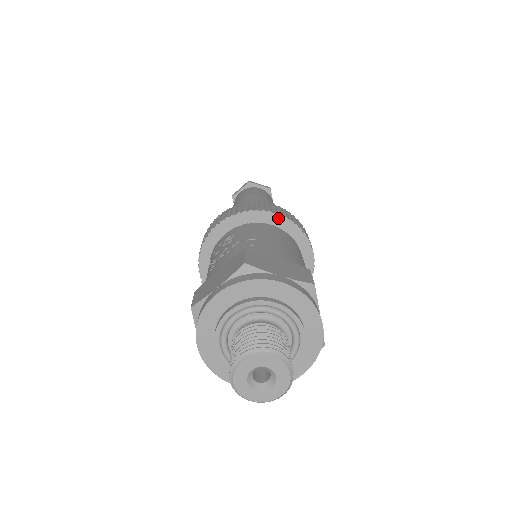
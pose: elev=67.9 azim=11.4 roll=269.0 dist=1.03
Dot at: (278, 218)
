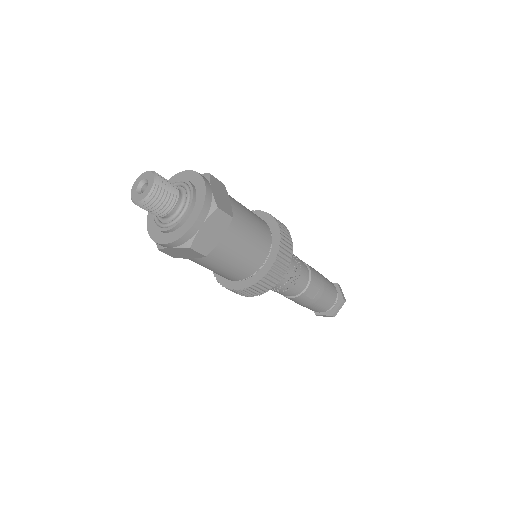
Dot at: (277, 231)
